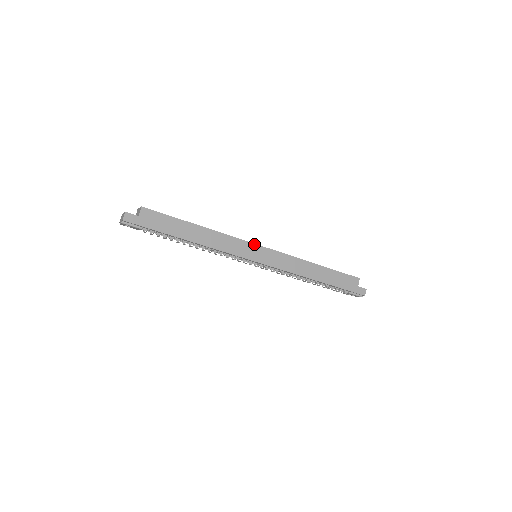
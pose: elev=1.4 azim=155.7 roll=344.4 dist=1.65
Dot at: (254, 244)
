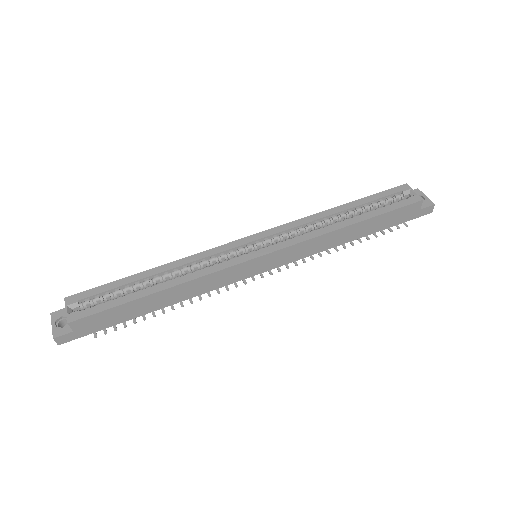
Dot at: (247, 261)
